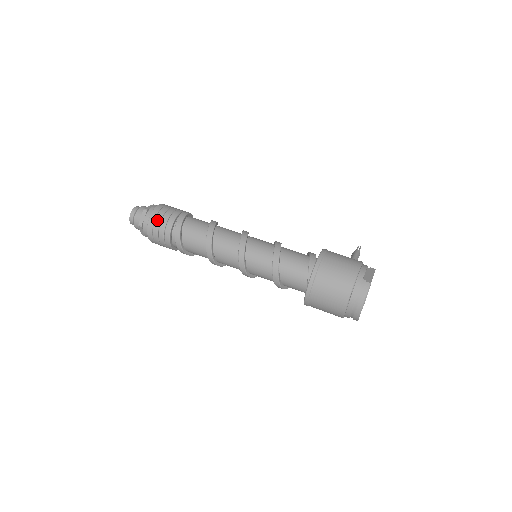
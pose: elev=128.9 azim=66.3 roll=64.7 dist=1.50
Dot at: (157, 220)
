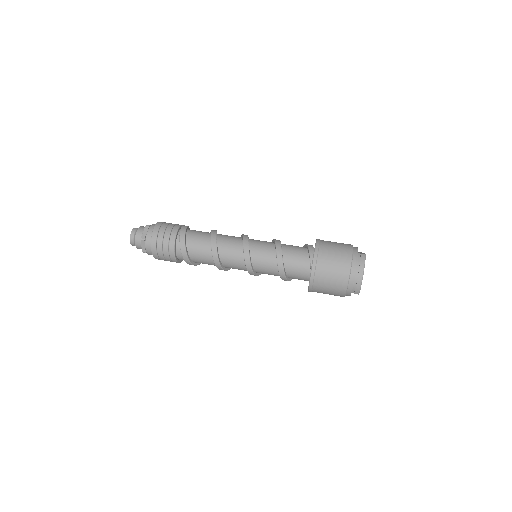
Dot at: (161, 231)
